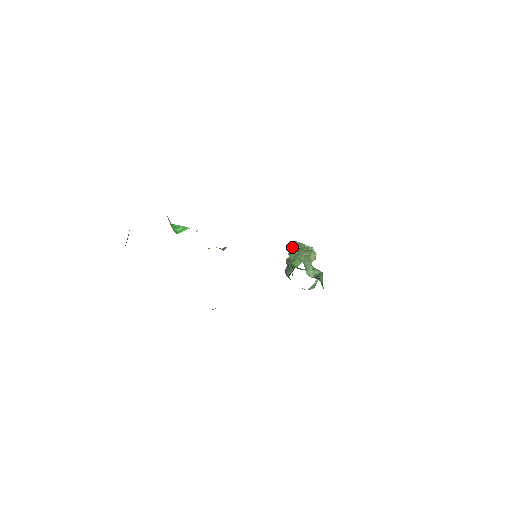
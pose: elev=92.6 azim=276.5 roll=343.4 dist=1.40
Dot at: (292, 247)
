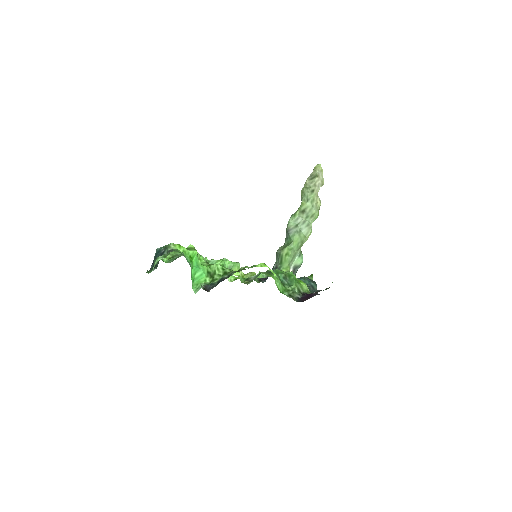
Dot at: (306, 193)
